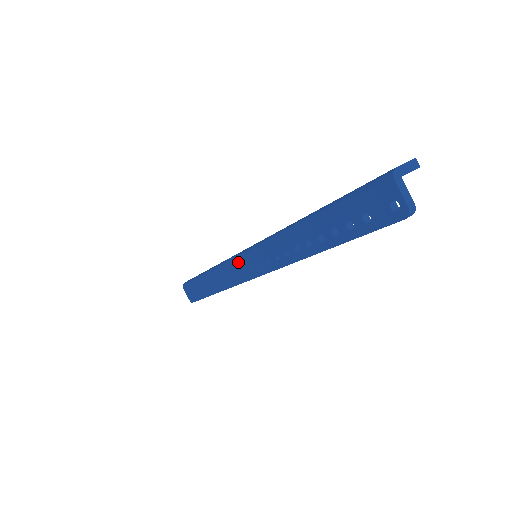
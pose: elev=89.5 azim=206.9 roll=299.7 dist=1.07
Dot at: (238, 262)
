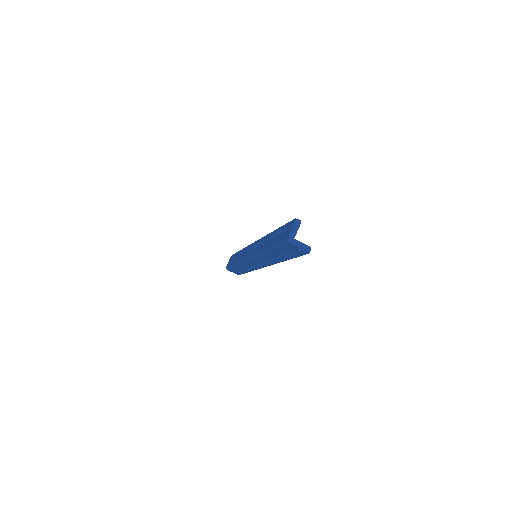
Dot at: (249, 263)
